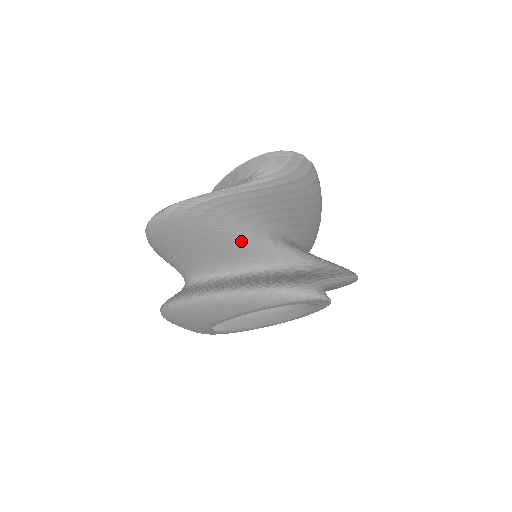
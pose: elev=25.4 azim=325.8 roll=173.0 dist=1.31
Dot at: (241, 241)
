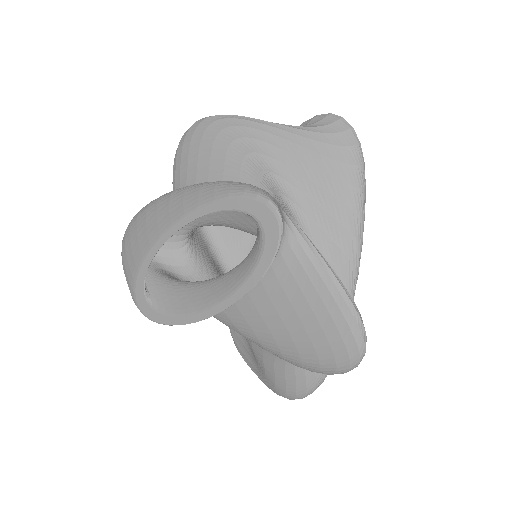
Dot at: (243, 175)
